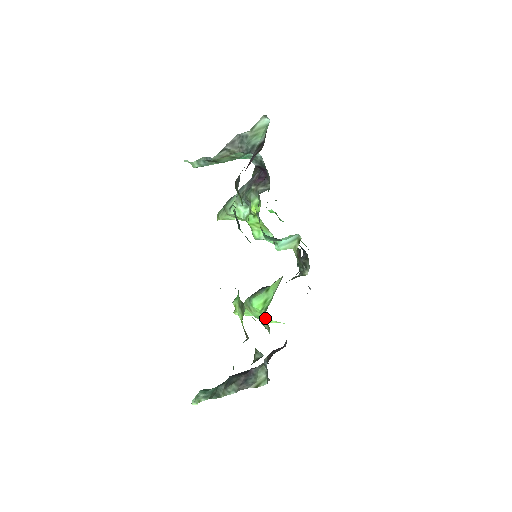
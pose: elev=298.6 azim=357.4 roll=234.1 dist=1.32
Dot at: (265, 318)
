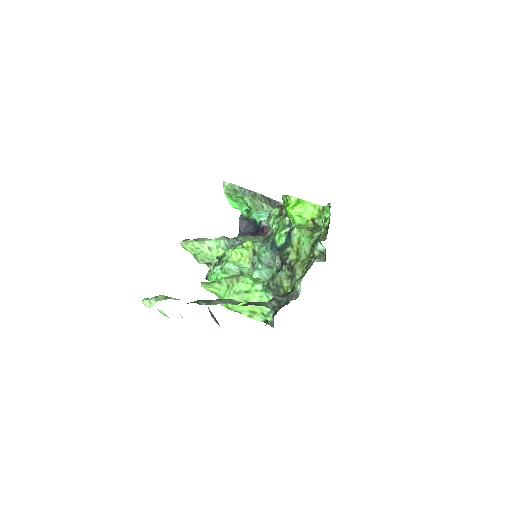
Dot at: (268, 282)
